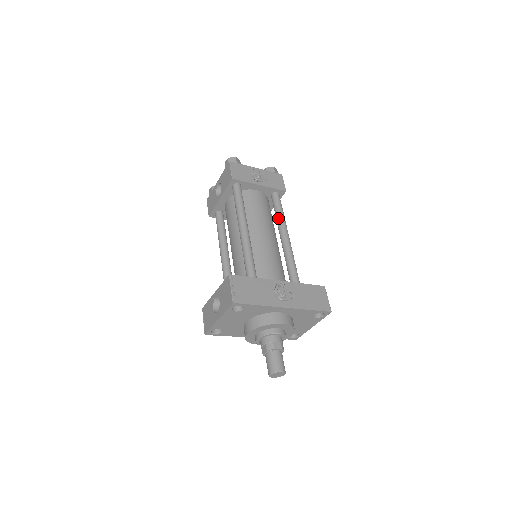
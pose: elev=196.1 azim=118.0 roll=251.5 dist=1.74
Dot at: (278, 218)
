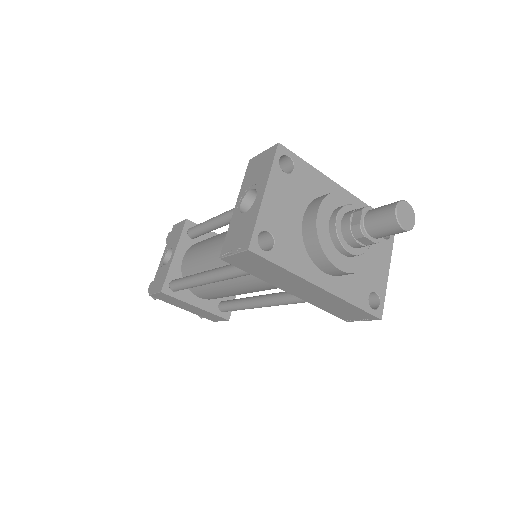
Dot at: occluded
